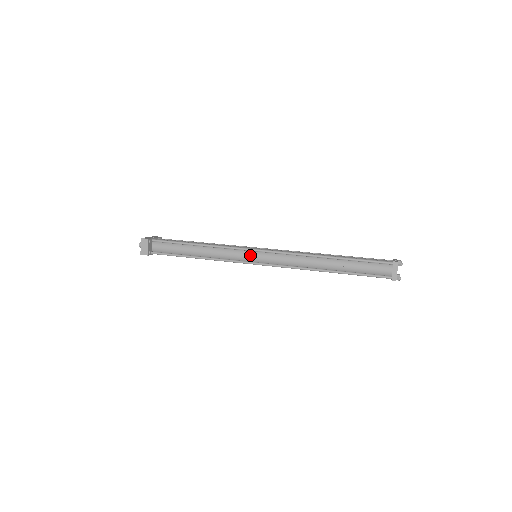
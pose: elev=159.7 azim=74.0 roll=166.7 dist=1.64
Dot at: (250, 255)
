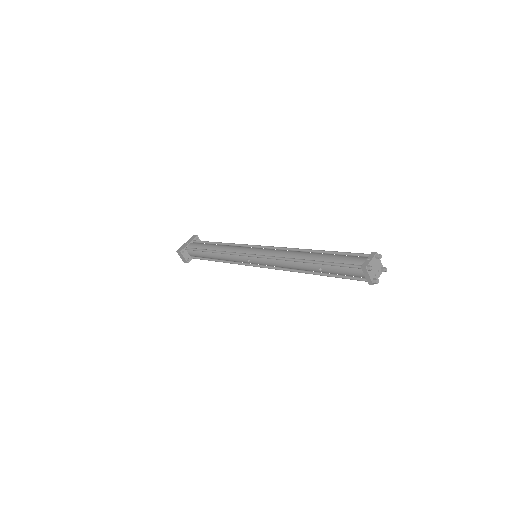
Dot at: occluded
